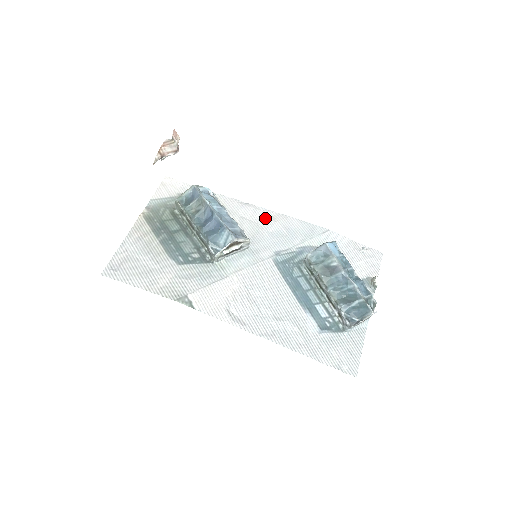
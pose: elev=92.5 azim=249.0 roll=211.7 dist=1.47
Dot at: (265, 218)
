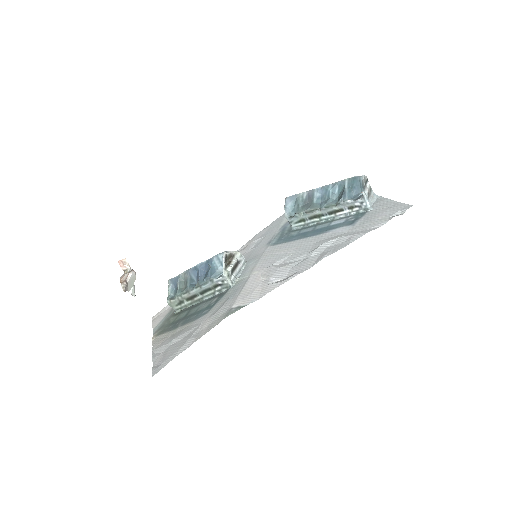
Dot at: (241, 251)
